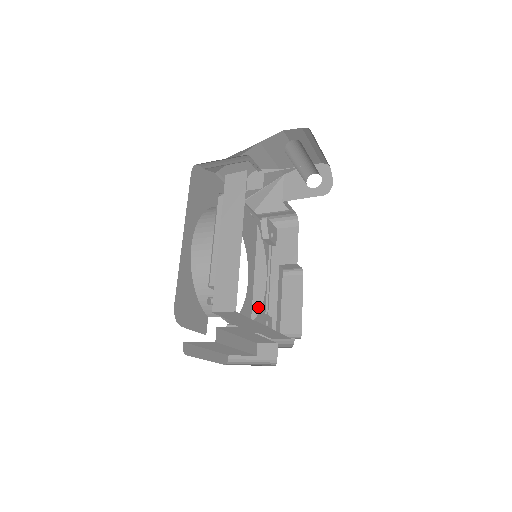
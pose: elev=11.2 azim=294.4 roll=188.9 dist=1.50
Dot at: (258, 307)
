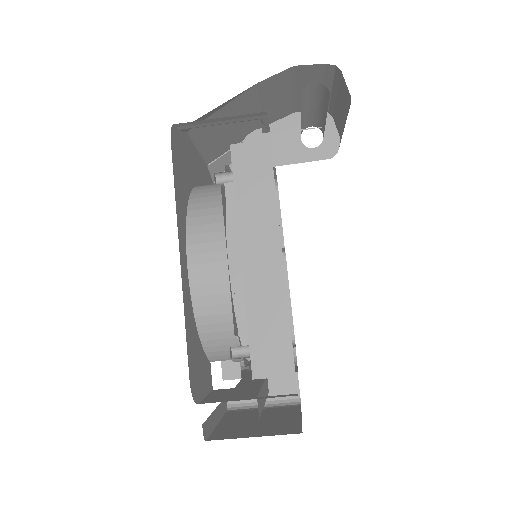
Dot at: occluded
